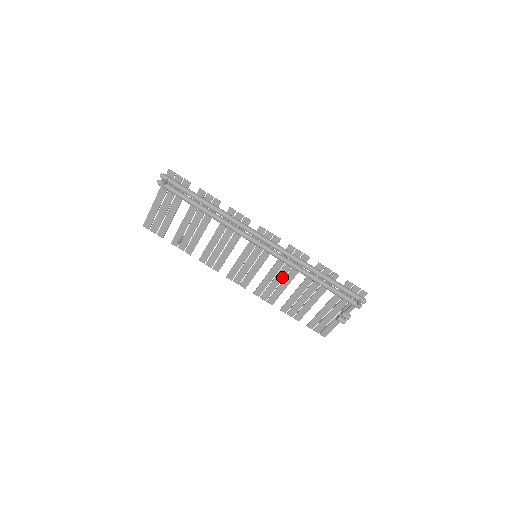
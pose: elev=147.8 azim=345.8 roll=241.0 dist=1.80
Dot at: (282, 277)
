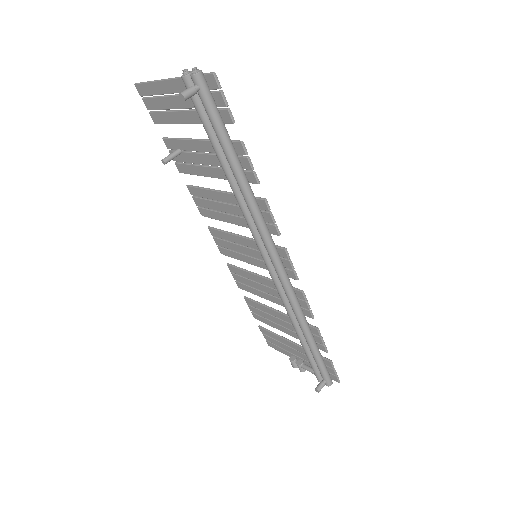
Dot at: (268, 292)
